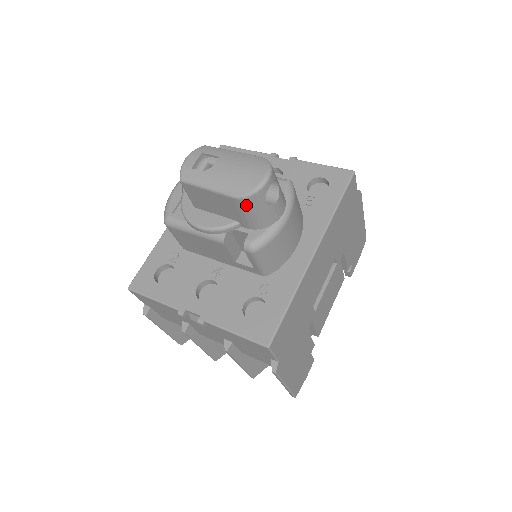
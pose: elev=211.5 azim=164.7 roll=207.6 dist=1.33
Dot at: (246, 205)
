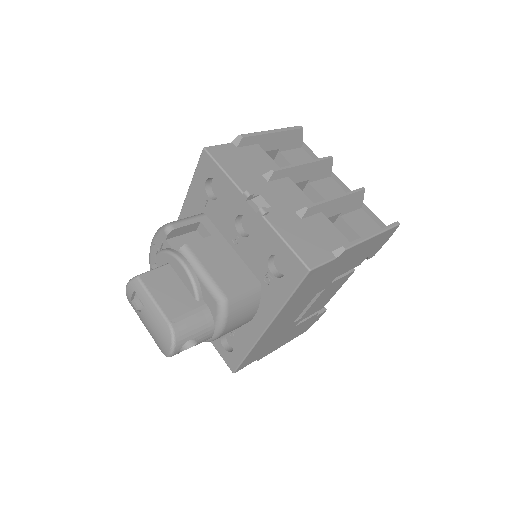
Dot at: occluded
